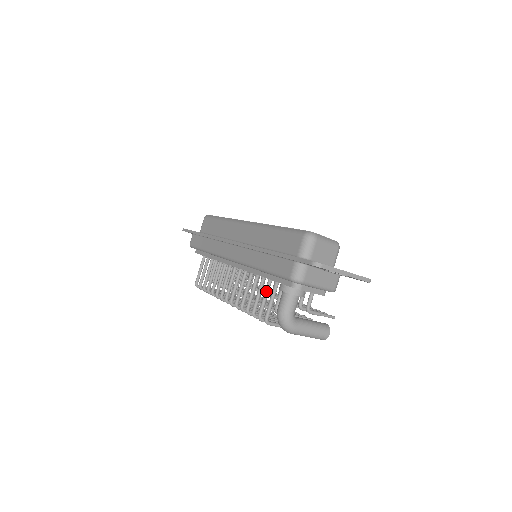
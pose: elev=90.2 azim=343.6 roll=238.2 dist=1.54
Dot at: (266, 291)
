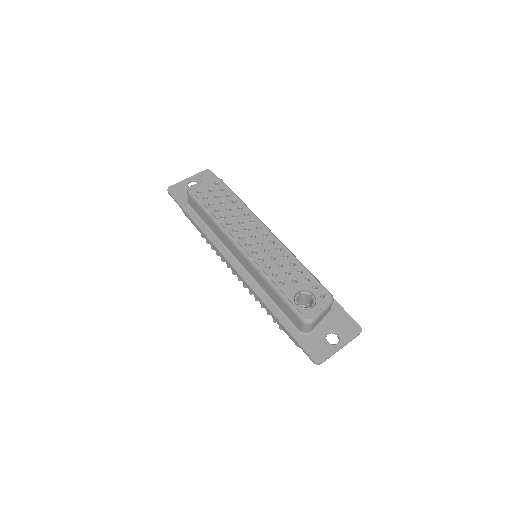
Dot at: occluded
